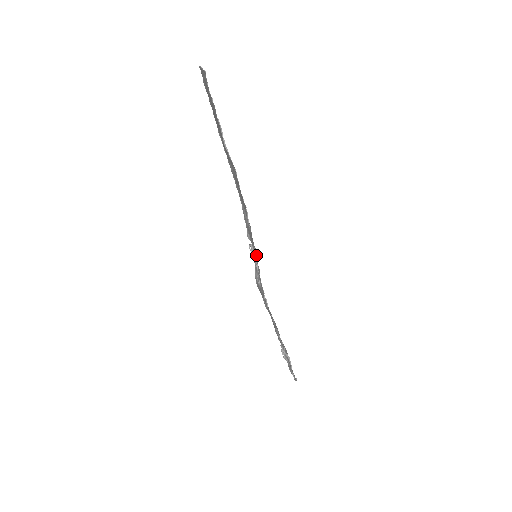
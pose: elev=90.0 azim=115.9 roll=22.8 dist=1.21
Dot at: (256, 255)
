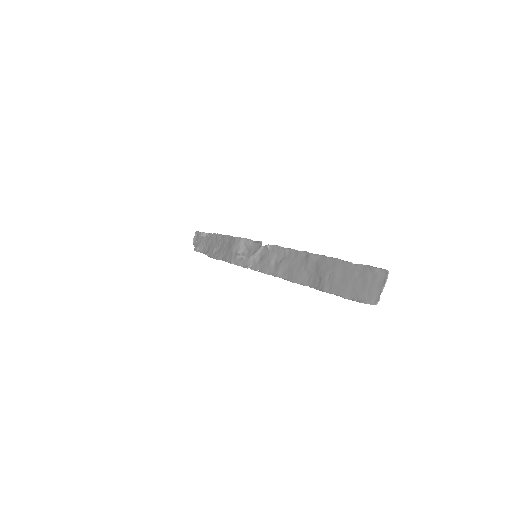
Dot at: (257, 257)
